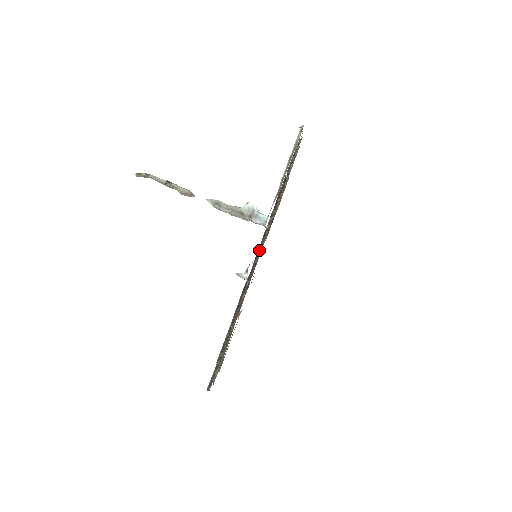
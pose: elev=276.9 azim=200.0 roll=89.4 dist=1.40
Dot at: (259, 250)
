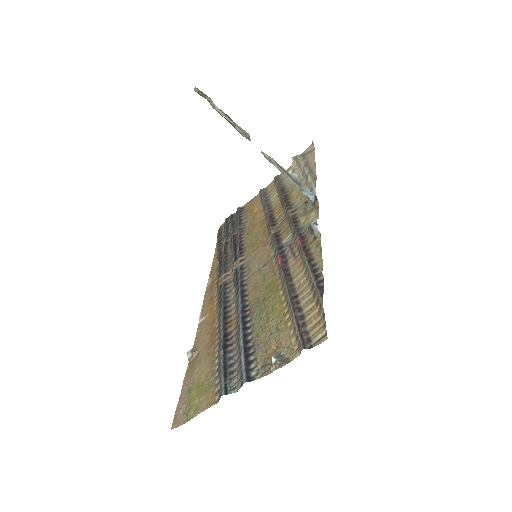
Dot at: (298, 225)
